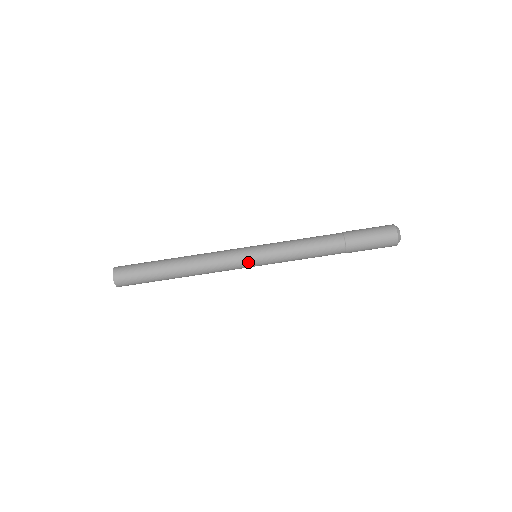
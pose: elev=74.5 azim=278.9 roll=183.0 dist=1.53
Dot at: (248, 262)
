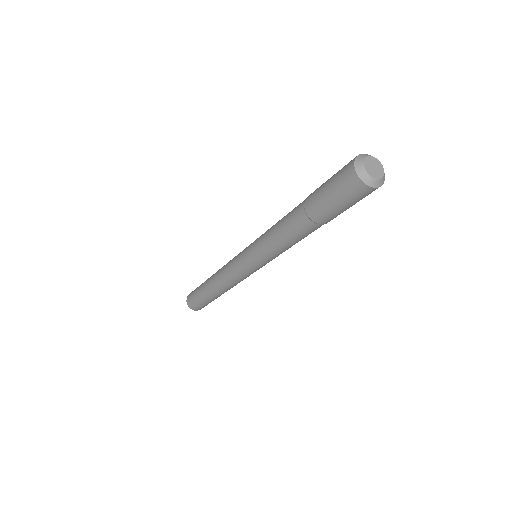
Dot at: (245, 268)
